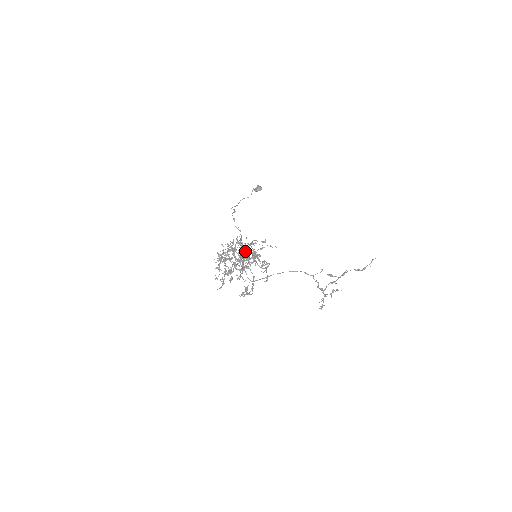
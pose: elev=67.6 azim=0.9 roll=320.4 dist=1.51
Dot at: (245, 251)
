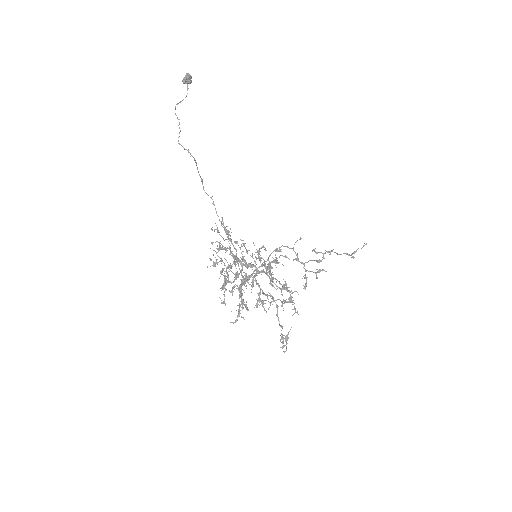
Dot at: (270, 280)
